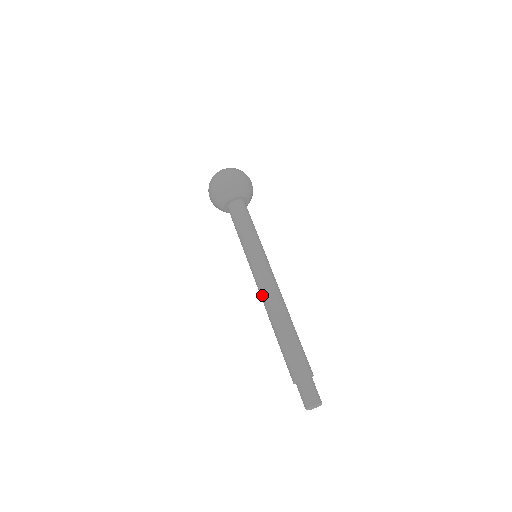
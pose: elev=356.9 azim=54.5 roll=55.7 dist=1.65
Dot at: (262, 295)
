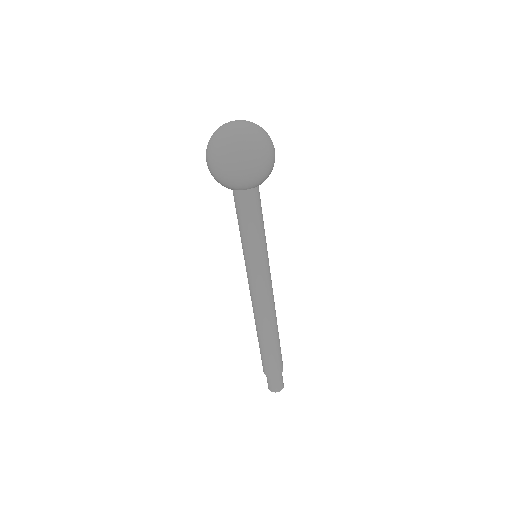
Dot at: (254, 305)
